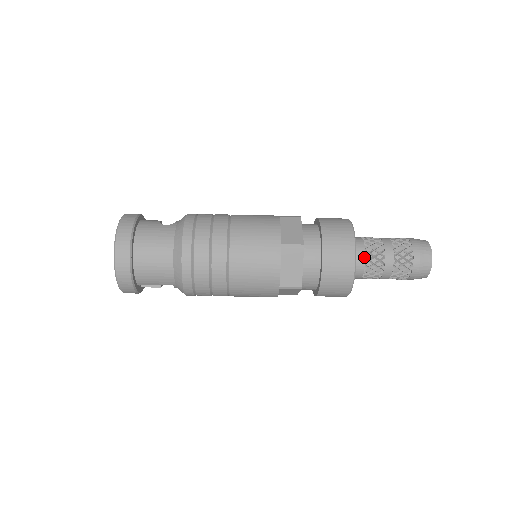
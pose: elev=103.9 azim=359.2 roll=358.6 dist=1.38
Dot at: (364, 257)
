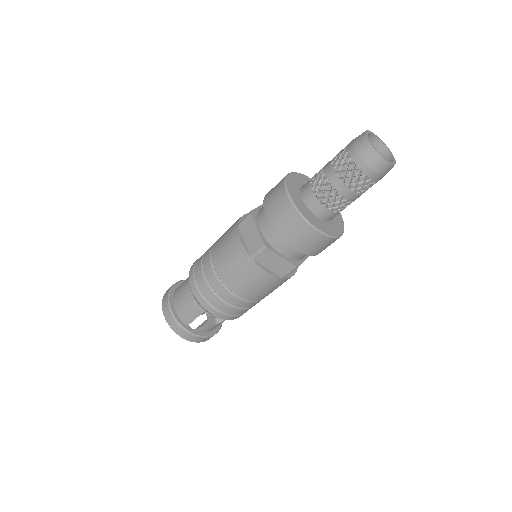
Dot at: (309, 186)
